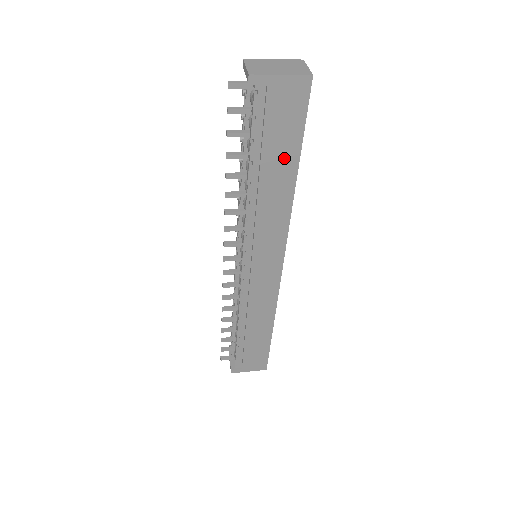
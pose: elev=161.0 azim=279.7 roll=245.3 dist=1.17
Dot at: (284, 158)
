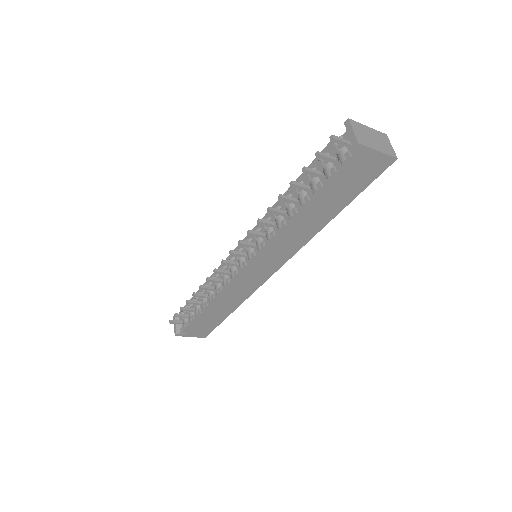
Dot at: (336, 203)
